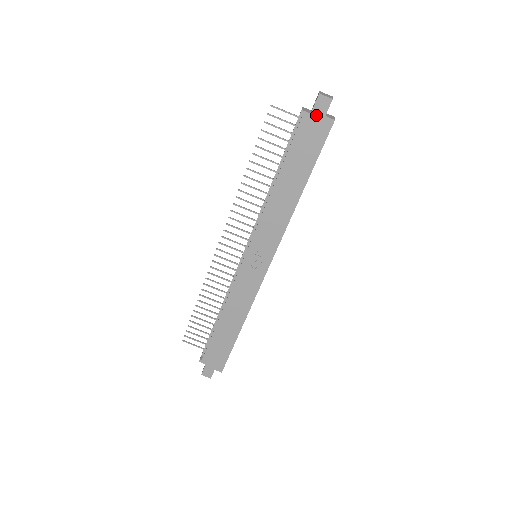
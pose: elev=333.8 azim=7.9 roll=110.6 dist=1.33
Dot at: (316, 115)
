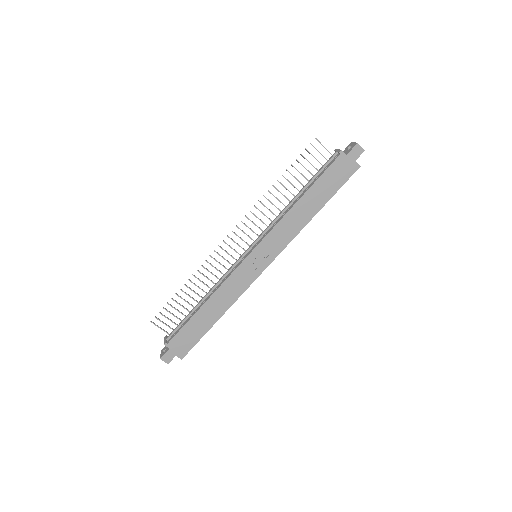
Dot at: (349, 158)
